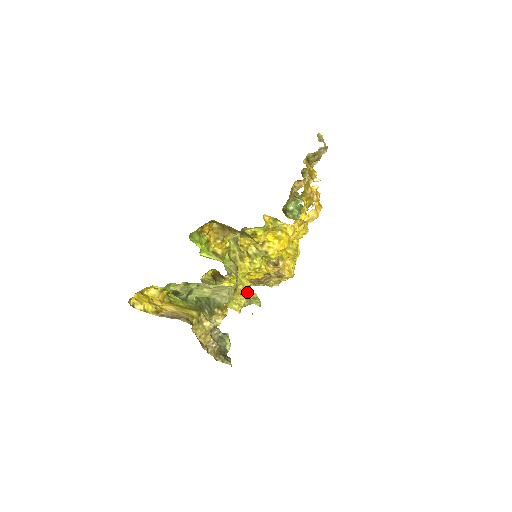
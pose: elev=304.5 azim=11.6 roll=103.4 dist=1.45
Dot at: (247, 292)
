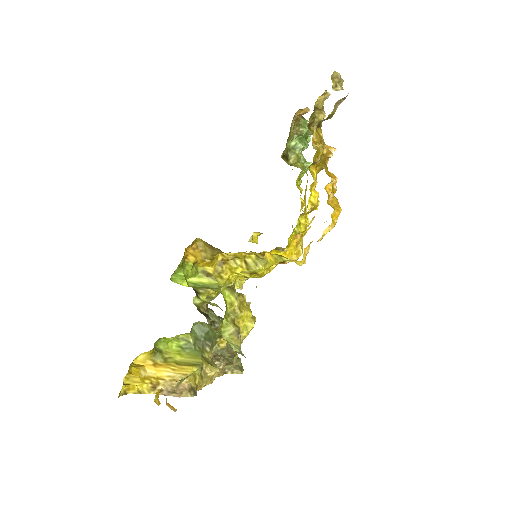
Dot at: occluded
